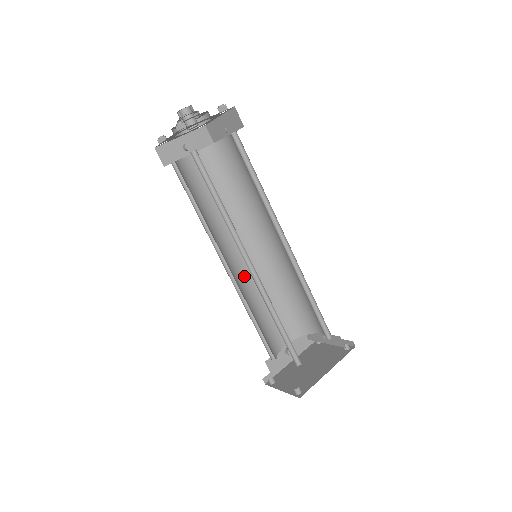
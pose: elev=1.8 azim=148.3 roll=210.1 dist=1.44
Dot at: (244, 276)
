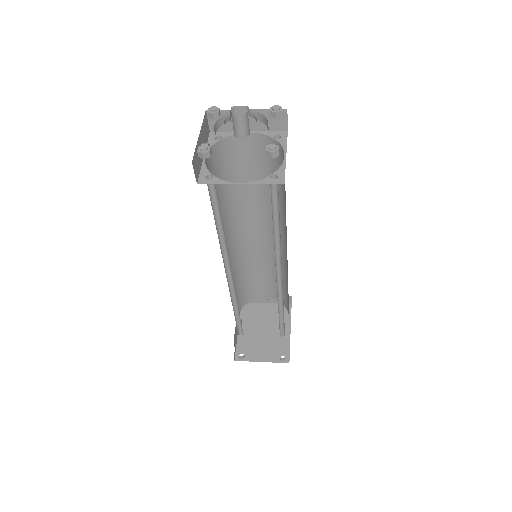
Dot at: occluded
